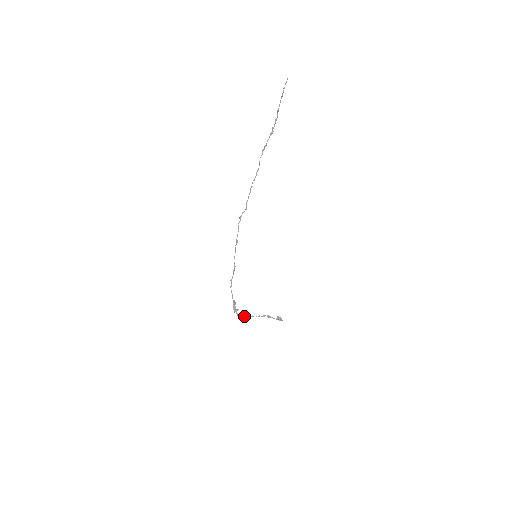
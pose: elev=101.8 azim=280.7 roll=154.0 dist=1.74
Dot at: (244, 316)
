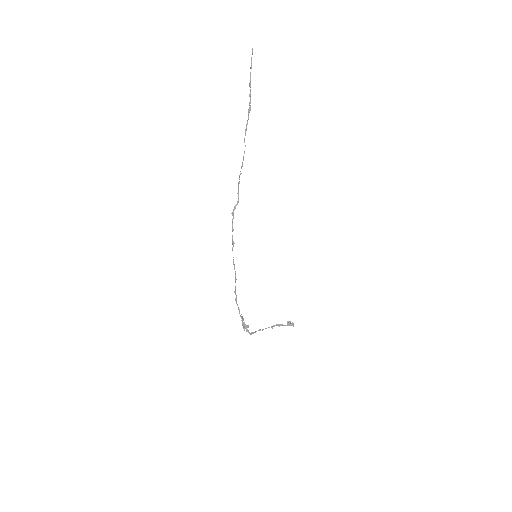
Dot at: (254, 332)
